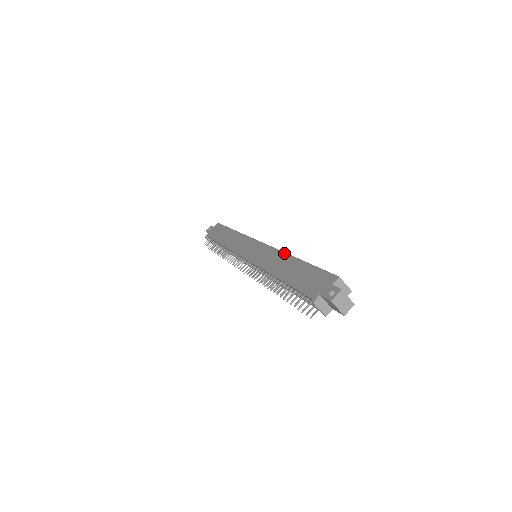
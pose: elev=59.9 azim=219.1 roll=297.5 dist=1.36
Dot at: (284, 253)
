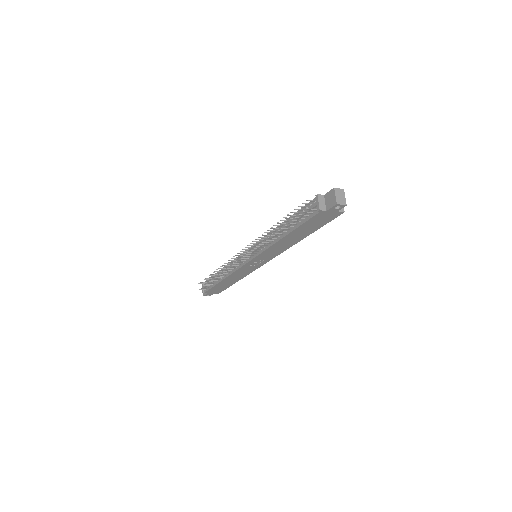
Dot at: occluded
